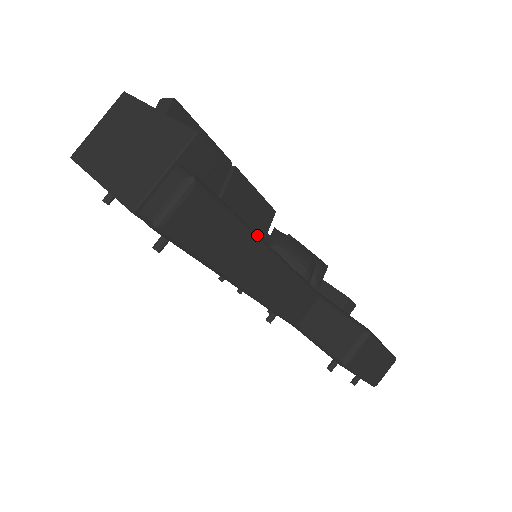
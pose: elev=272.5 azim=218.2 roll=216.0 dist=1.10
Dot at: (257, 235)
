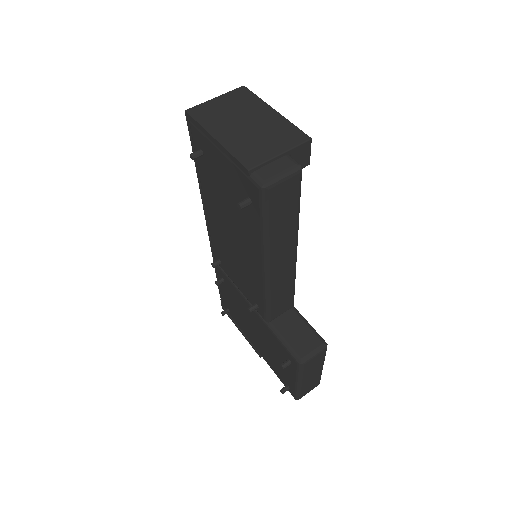
Dot at: occluded
